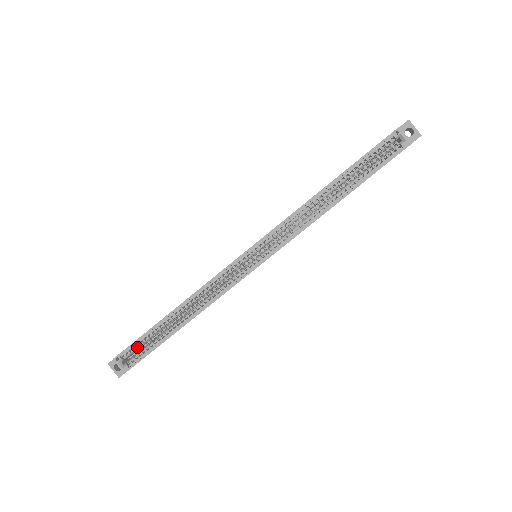
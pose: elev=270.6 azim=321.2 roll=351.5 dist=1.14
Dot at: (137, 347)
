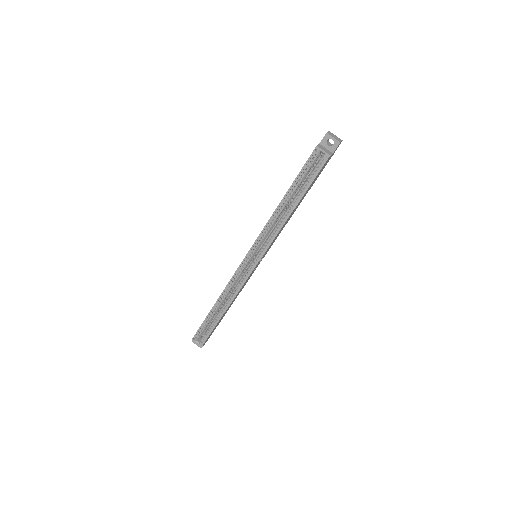
Dot at: (202, 330)
